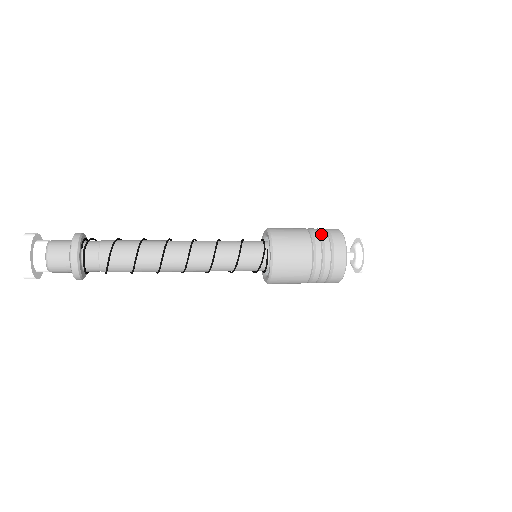
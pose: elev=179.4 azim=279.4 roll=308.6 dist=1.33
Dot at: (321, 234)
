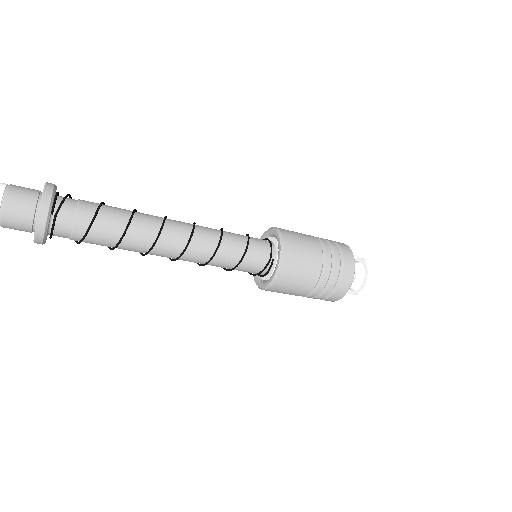
Dot at: (334, 256)
